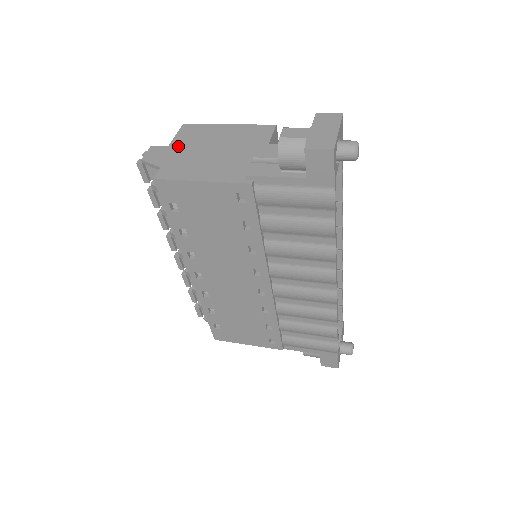
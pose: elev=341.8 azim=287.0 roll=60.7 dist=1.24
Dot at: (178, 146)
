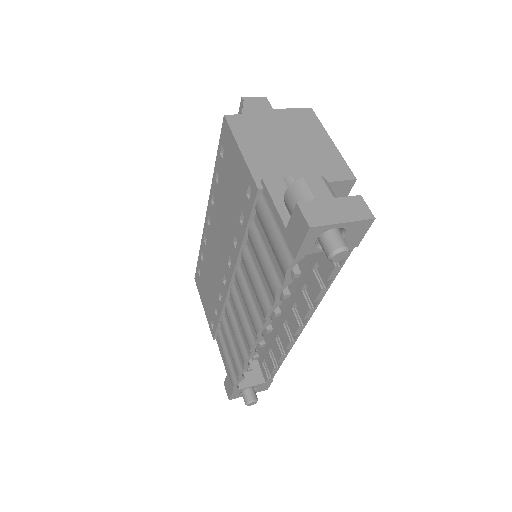
Dot at: (278, 116)
